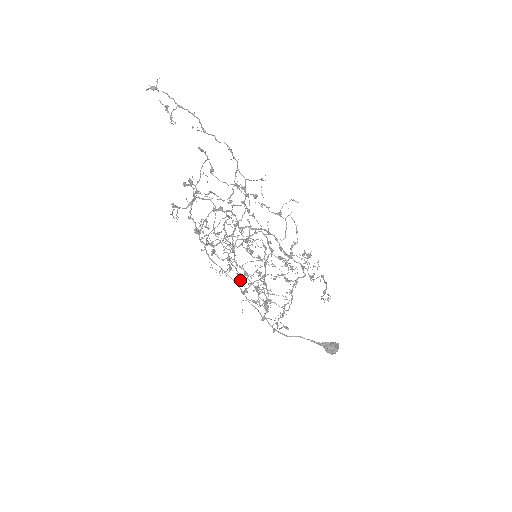
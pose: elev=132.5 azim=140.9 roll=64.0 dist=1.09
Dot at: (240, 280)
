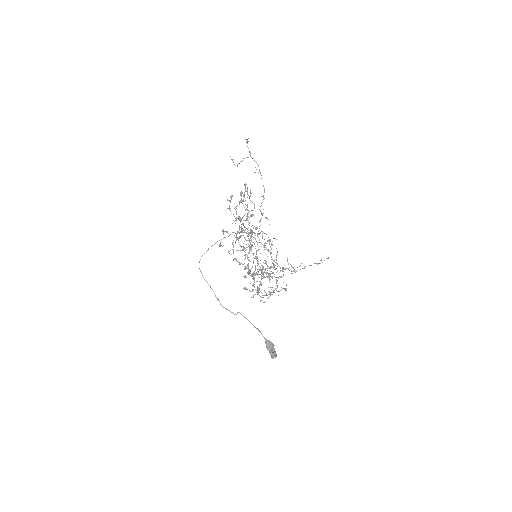
Dot at: (248, 263)
